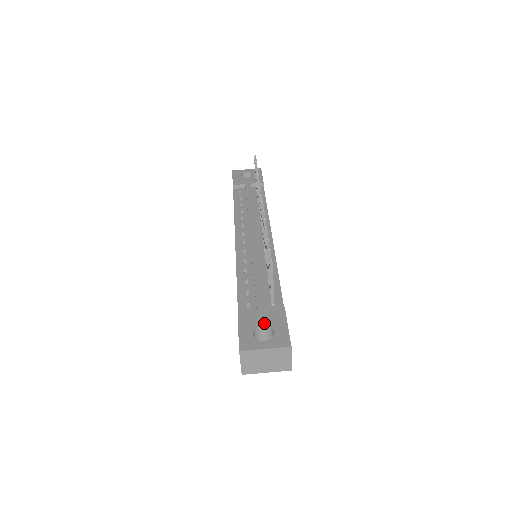
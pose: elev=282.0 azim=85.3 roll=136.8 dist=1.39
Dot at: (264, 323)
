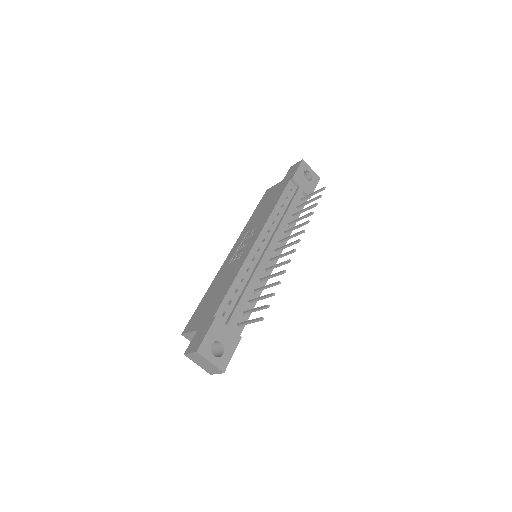
Dot at: (223, 341)
